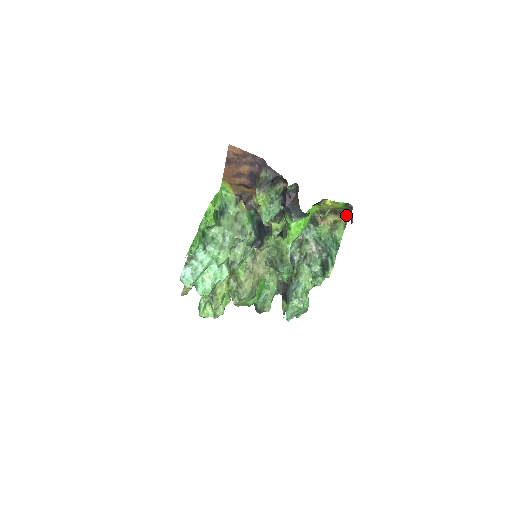
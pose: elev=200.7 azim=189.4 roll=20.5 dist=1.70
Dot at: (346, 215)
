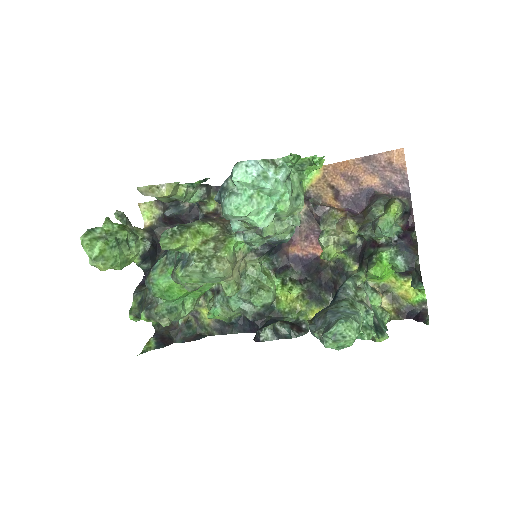
Dot at: (402, 312)
